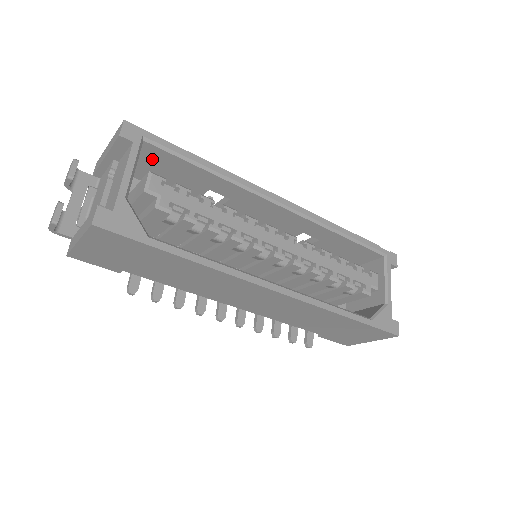
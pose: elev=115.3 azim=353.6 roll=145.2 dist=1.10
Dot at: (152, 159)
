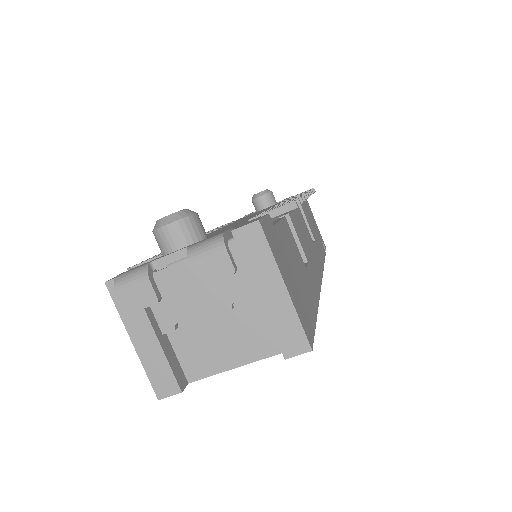
Dot at: occluded
